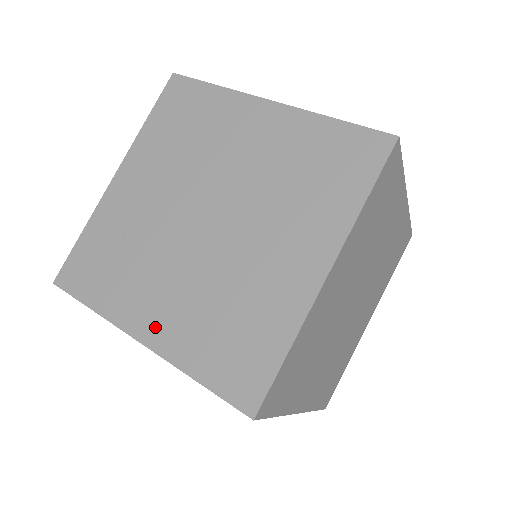
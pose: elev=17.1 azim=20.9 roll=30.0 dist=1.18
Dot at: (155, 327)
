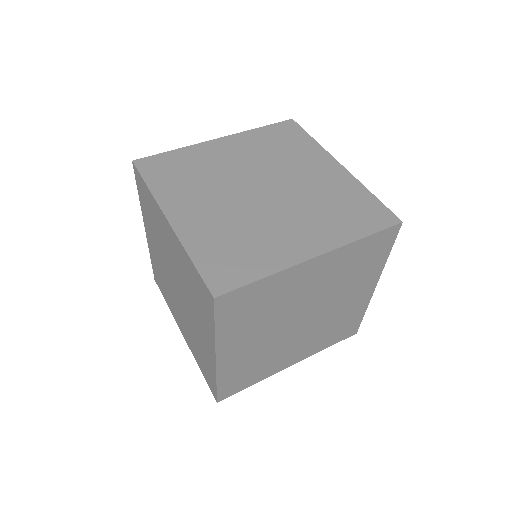
Dot at: (185, 219)
